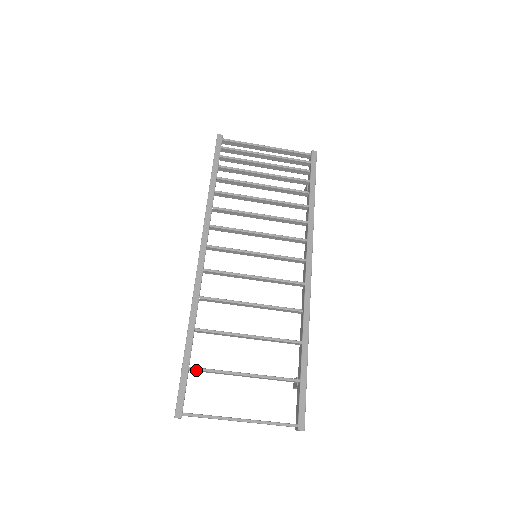
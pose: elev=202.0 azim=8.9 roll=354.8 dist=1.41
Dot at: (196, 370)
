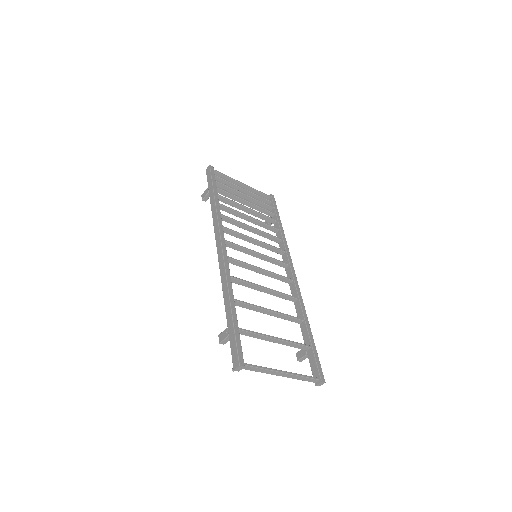
Dot at: (243, 331)
